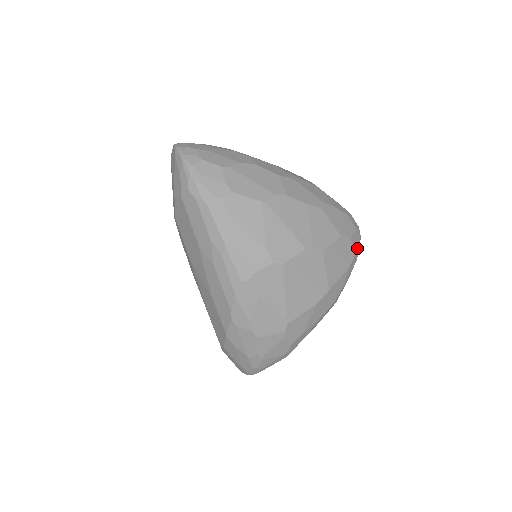
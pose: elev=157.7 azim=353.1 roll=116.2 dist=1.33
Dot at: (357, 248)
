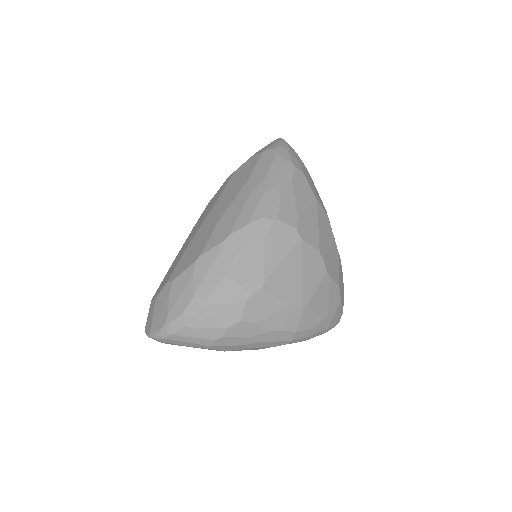
Dot at: (336, 319)
